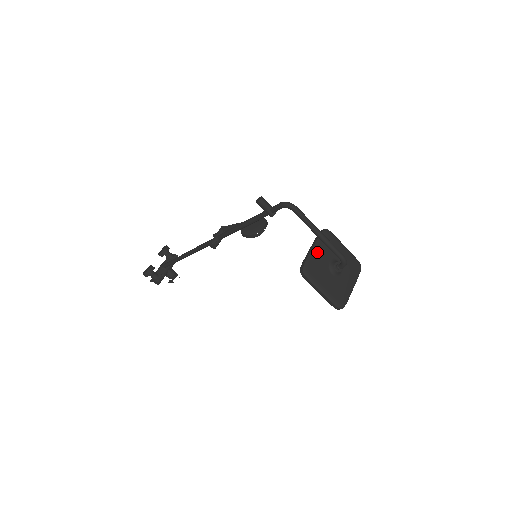
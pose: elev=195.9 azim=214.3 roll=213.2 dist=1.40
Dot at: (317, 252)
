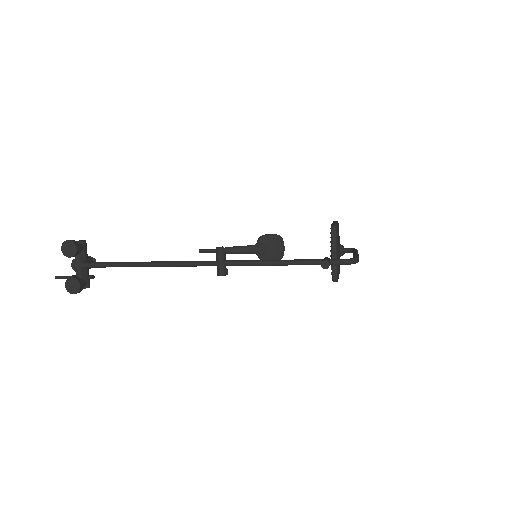
Dot at: (338, 255)
